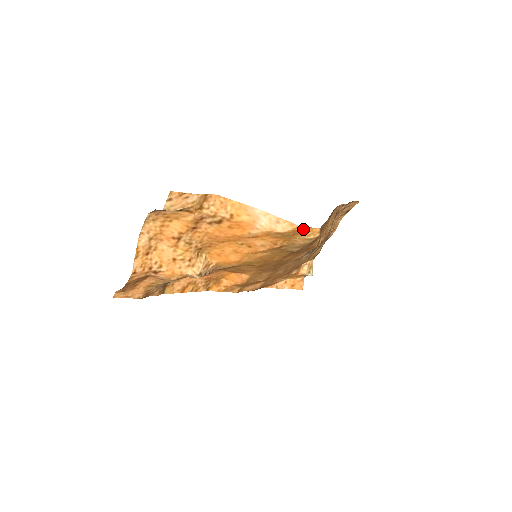
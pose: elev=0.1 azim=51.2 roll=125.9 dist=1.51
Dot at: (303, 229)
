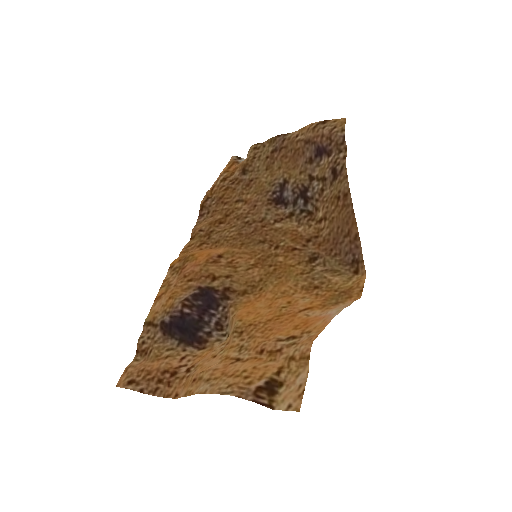
Dot at: (357, 290)
